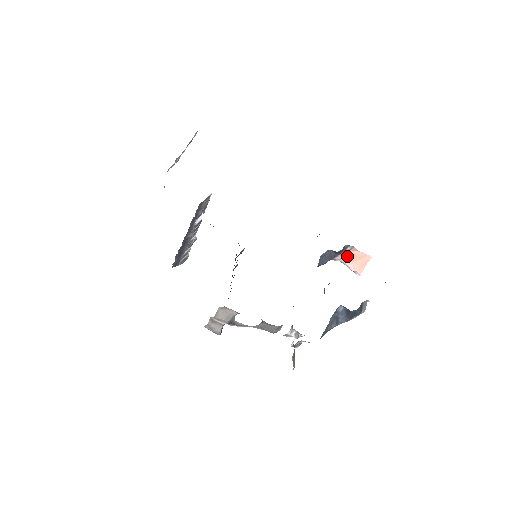
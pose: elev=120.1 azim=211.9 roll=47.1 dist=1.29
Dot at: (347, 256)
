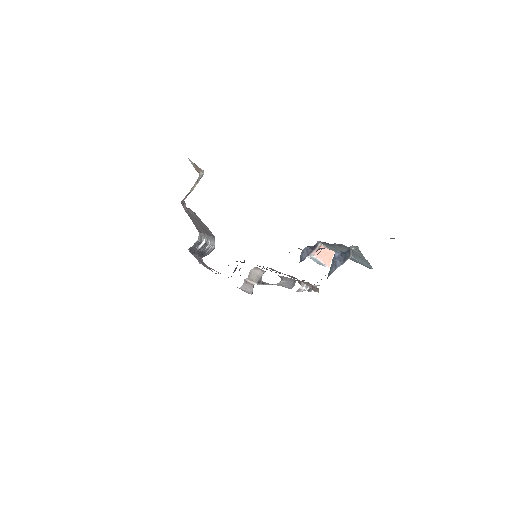
Dot at: occluded
